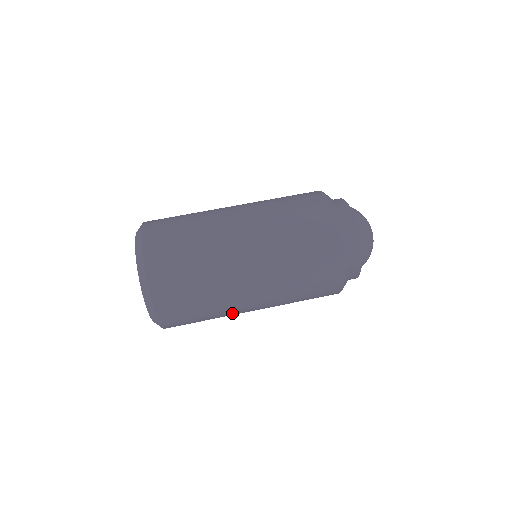
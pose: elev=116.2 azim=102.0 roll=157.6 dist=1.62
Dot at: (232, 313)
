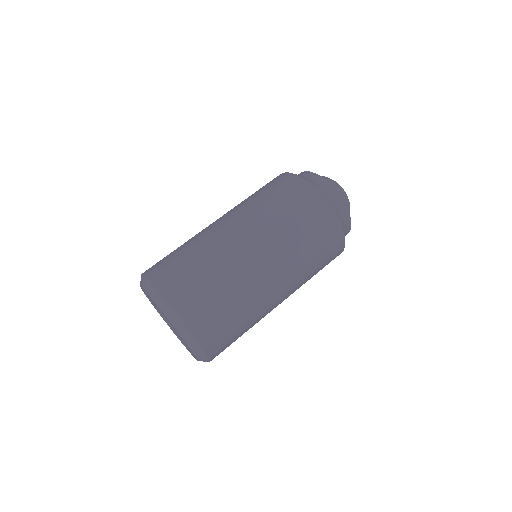
Dot at: occluded
